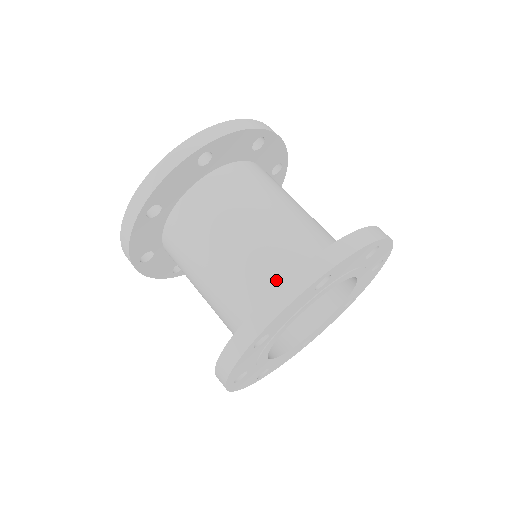
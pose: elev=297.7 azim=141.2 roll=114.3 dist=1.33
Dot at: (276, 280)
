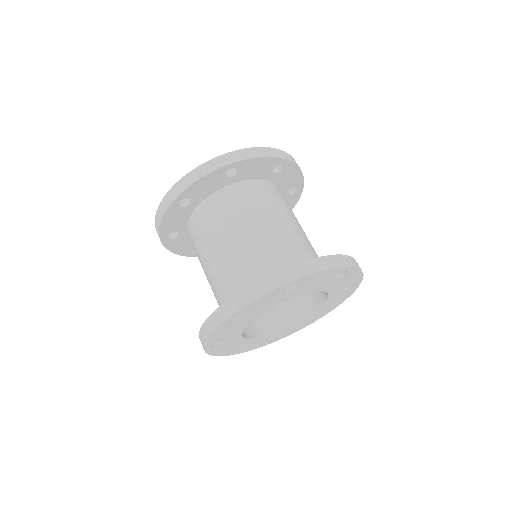
Dot at: (260, 277)
